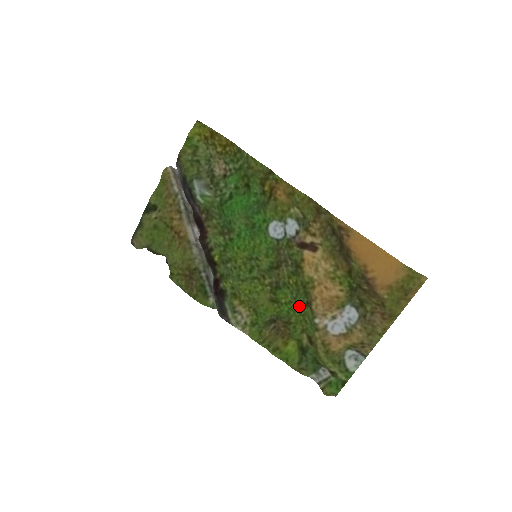
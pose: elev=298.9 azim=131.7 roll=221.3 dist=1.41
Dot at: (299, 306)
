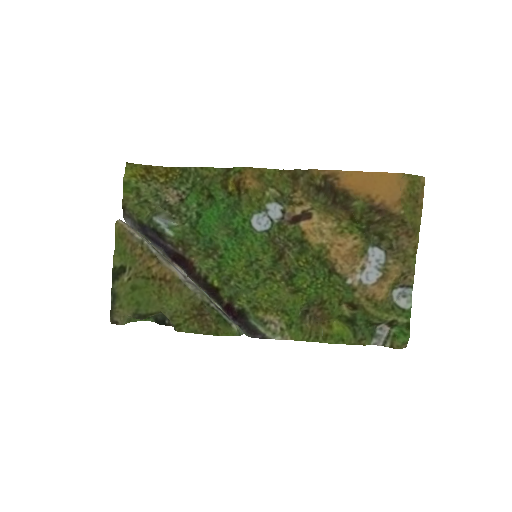
Dot at: (323, 280)
